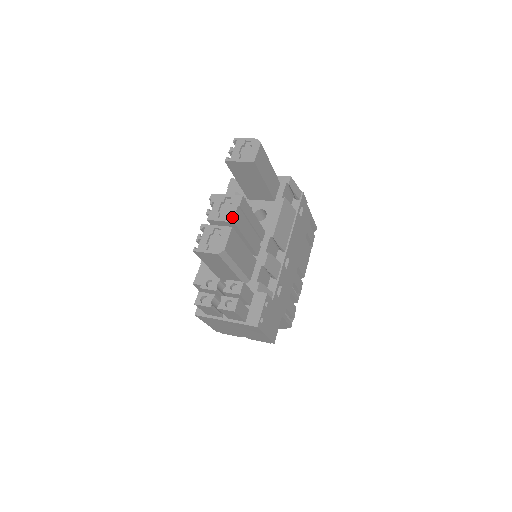
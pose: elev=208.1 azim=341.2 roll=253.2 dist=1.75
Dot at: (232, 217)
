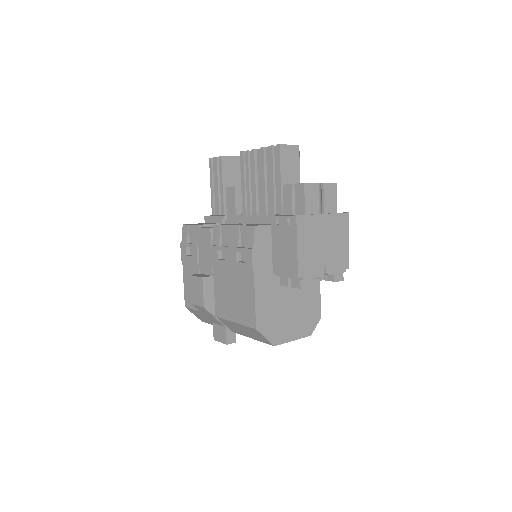
Dot at: occluded
